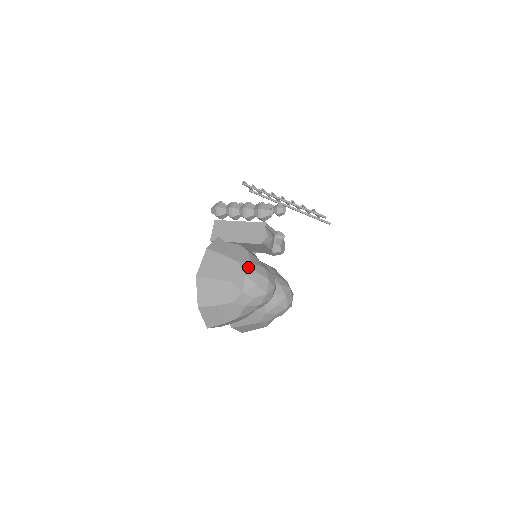
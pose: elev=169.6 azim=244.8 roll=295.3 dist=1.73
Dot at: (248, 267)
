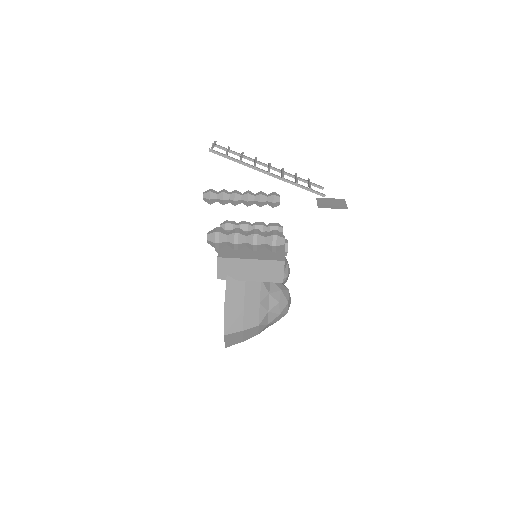
Dot at: (268, 301)
